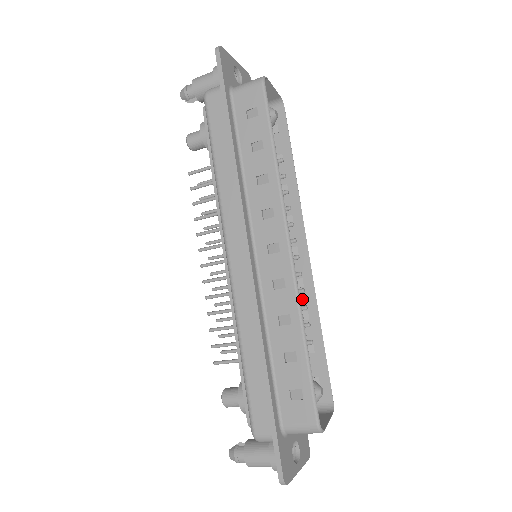
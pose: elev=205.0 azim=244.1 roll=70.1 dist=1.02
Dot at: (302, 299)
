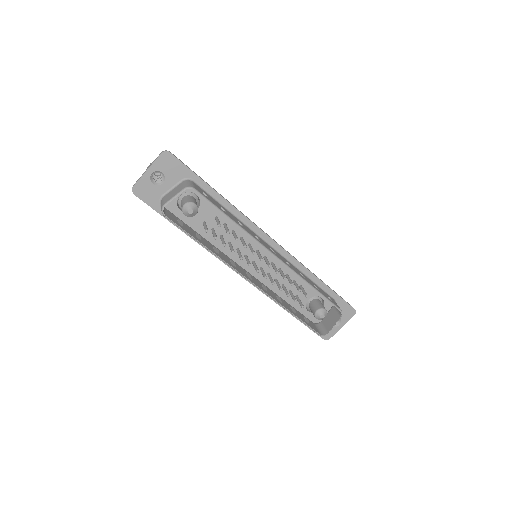
Dot at: occluded
